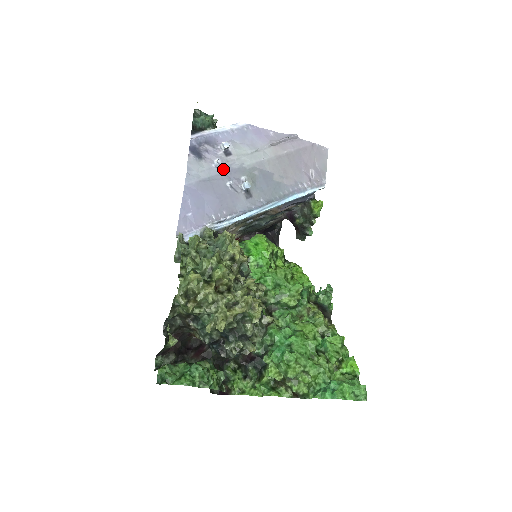
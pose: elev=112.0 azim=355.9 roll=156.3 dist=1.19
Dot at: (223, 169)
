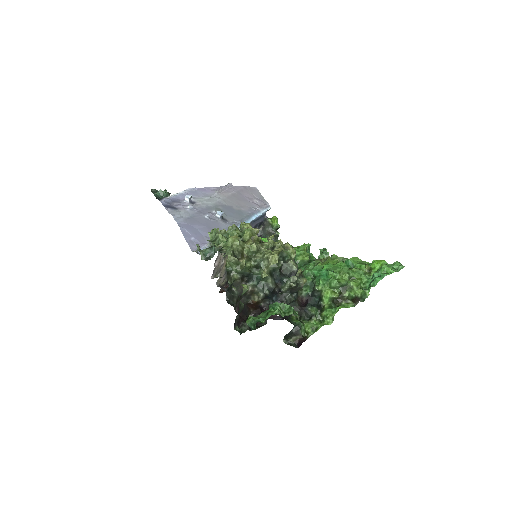
Dot at: (196, 210)
